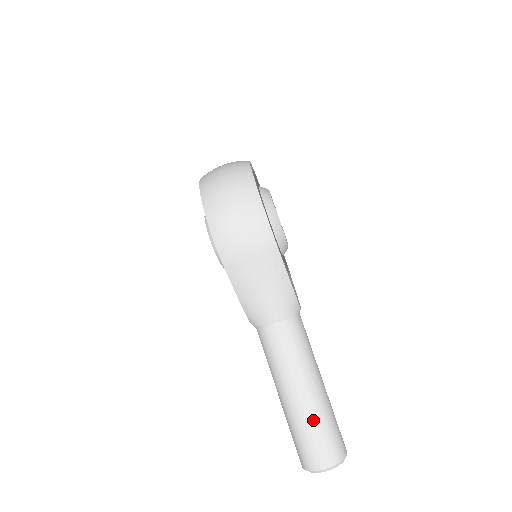
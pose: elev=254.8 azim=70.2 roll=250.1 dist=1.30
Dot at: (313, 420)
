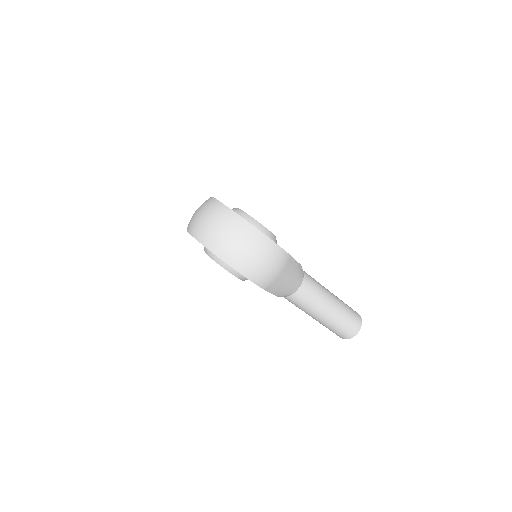
Dot at: (342, 317)
